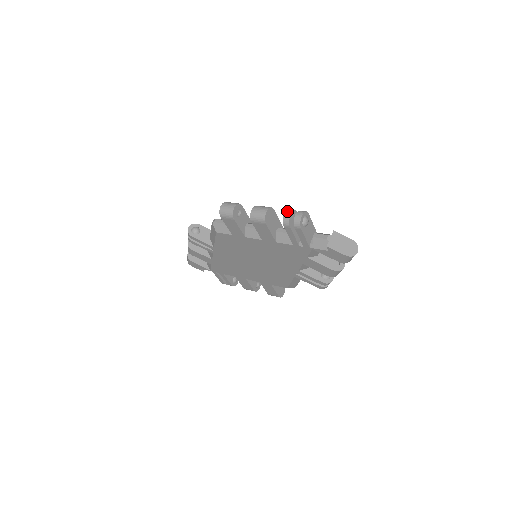
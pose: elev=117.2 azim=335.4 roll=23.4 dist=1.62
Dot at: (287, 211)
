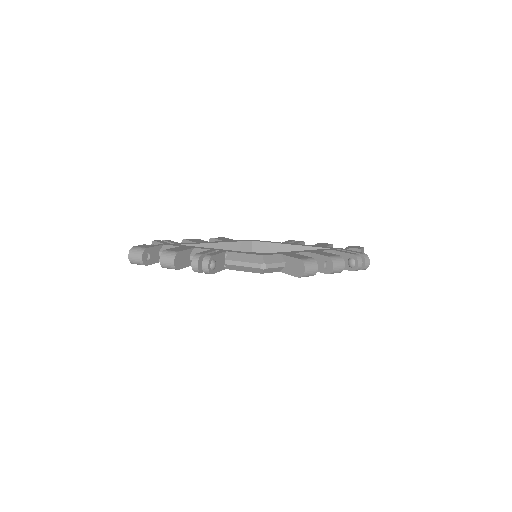
Dot at: (359, 262)
